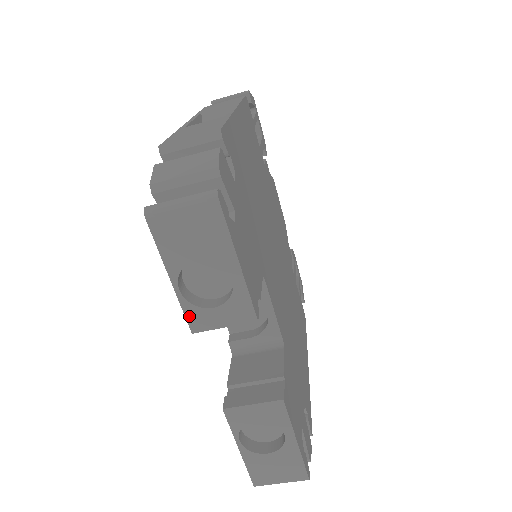
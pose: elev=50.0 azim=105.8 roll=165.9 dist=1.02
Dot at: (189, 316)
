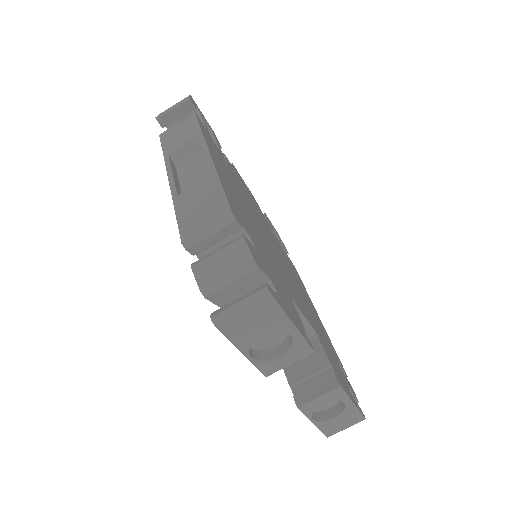
Dot at: (262, 368)
